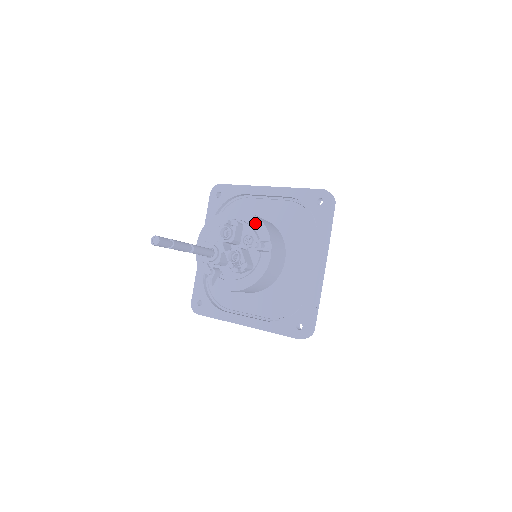
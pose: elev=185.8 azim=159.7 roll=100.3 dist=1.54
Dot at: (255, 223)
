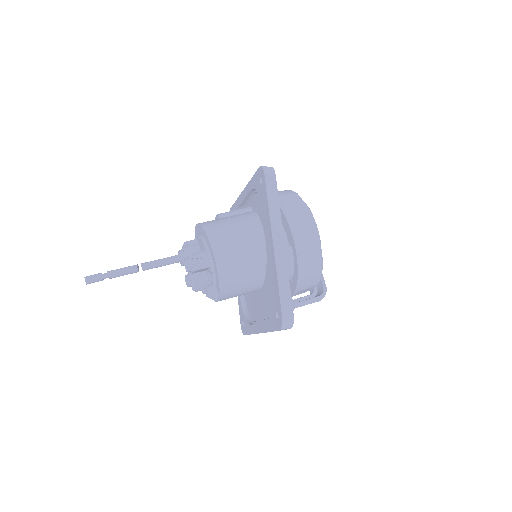
Dot at: (216, 276)
